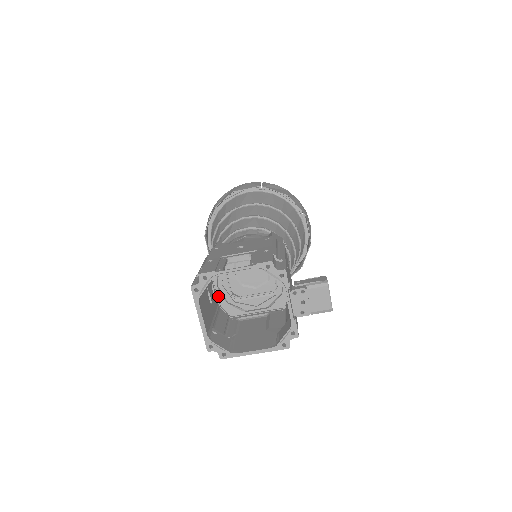
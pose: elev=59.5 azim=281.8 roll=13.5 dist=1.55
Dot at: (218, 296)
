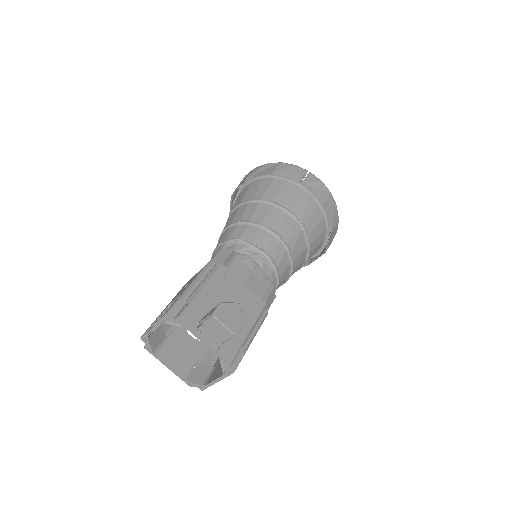
Dot at: occluded
